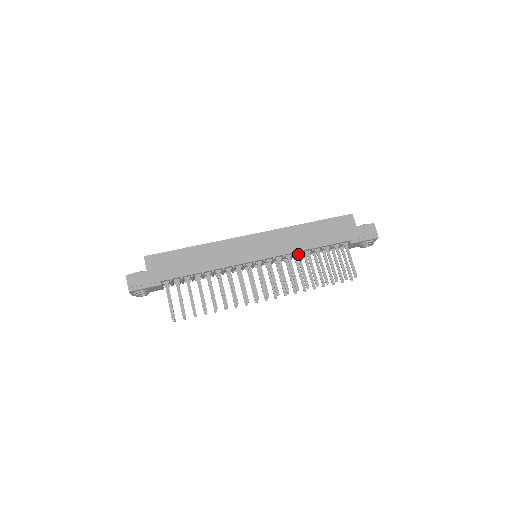
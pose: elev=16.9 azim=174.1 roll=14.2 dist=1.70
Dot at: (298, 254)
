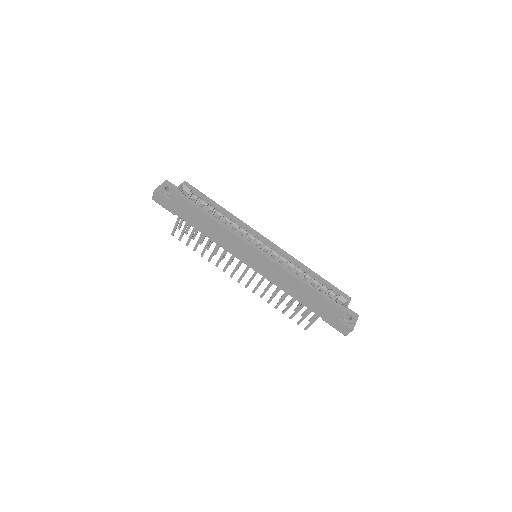
Dot at: occluded
